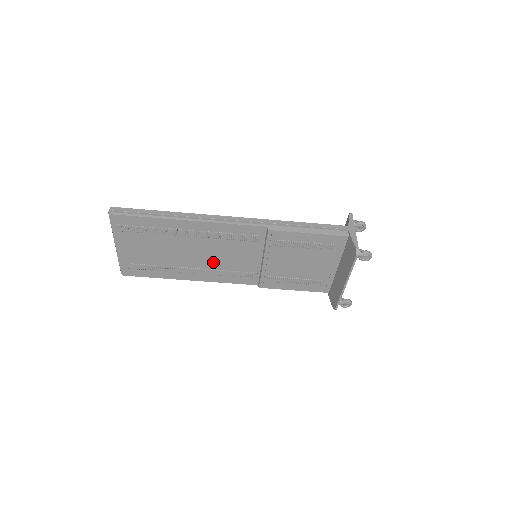
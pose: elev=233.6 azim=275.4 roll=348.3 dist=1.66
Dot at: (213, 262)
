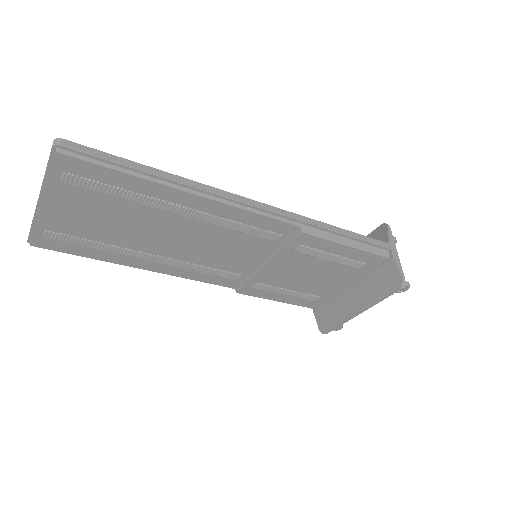
Dot at: (192, 253)
